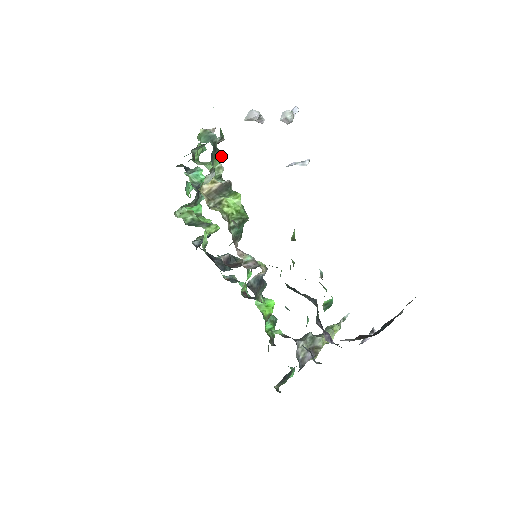
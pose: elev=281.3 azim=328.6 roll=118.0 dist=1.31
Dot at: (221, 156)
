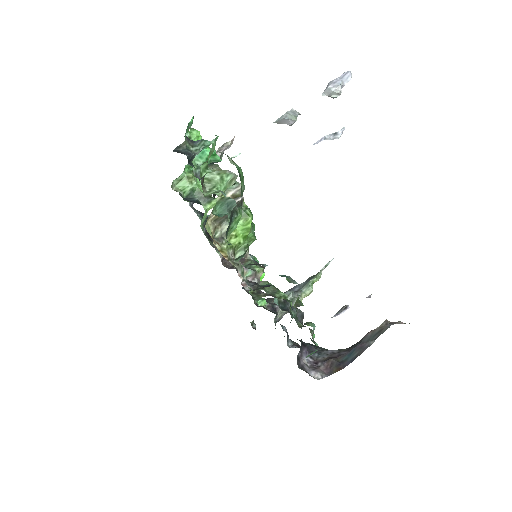
Dot at: (237, 221)
